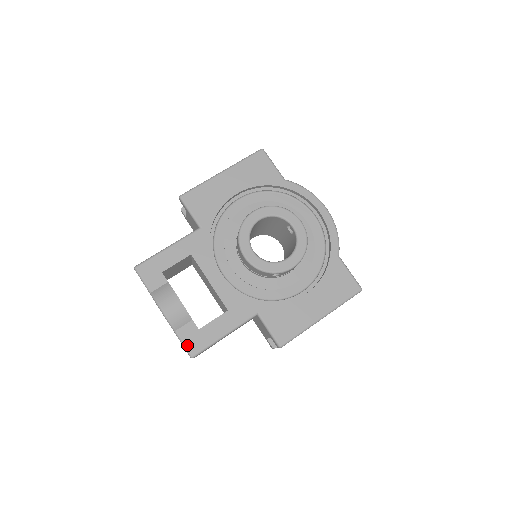
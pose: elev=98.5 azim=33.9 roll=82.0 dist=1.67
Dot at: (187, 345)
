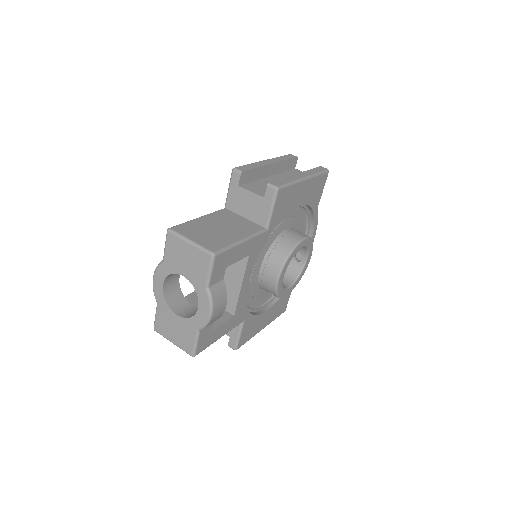
Dot at: (198, 345)
